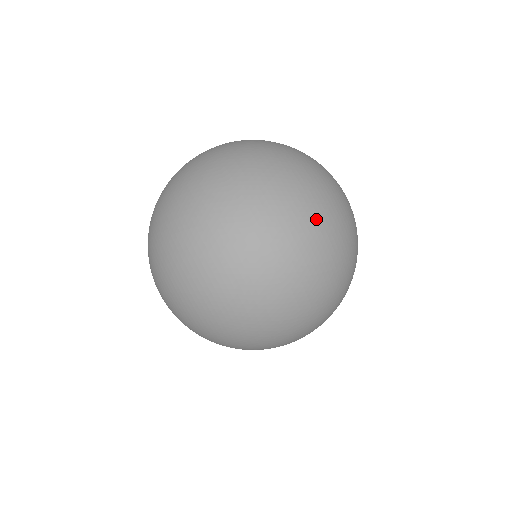
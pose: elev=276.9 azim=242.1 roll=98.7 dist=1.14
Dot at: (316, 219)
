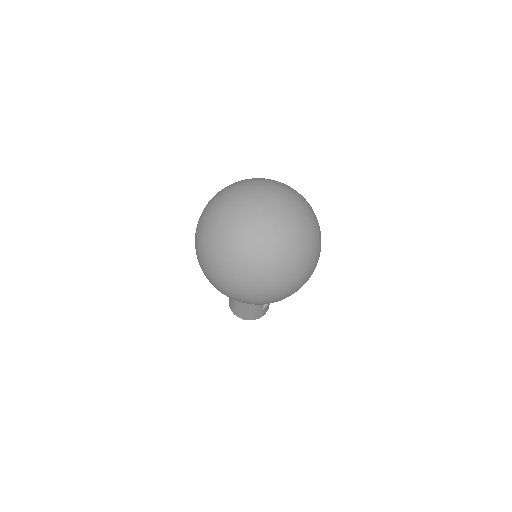
Dot at: (291, 191)
